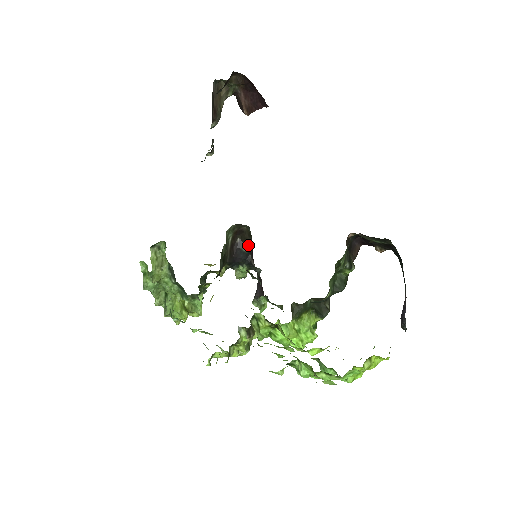
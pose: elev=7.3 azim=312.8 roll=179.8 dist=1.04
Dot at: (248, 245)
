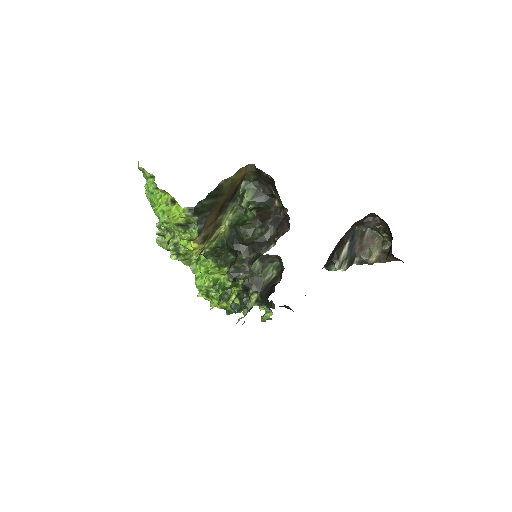
Dot at: occluded
